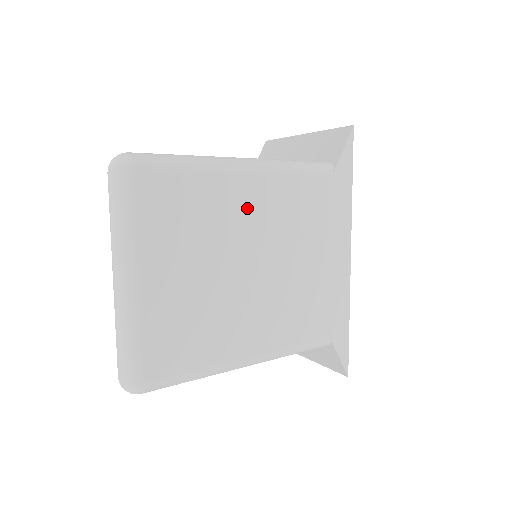
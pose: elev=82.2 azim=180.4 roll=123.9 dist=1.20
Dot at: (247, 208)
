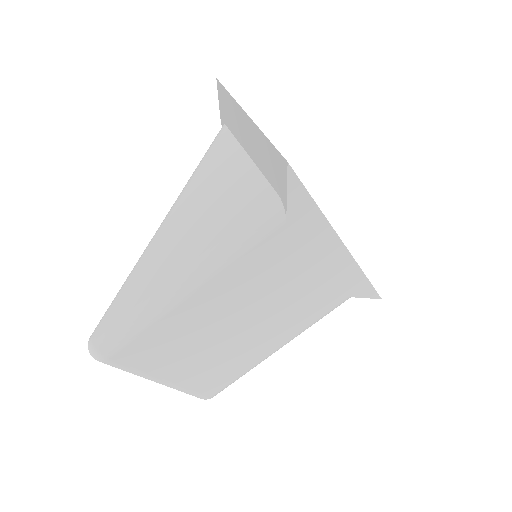
Dot at: (212, 306)
